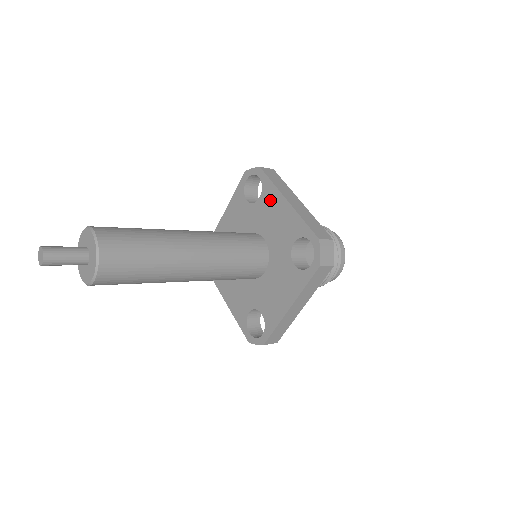
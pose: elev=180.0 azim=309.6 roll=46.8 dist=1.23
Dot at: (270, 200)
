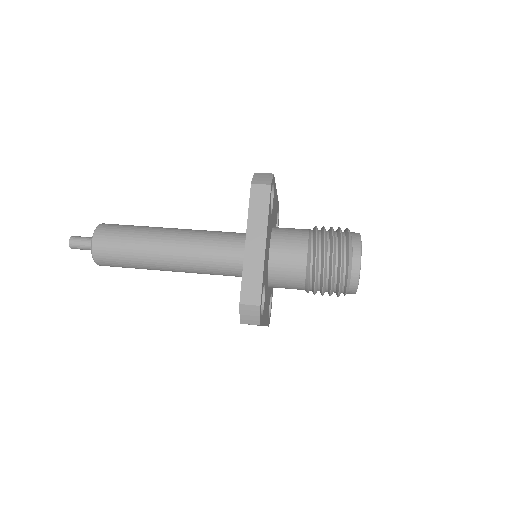
Dot at: occluded
